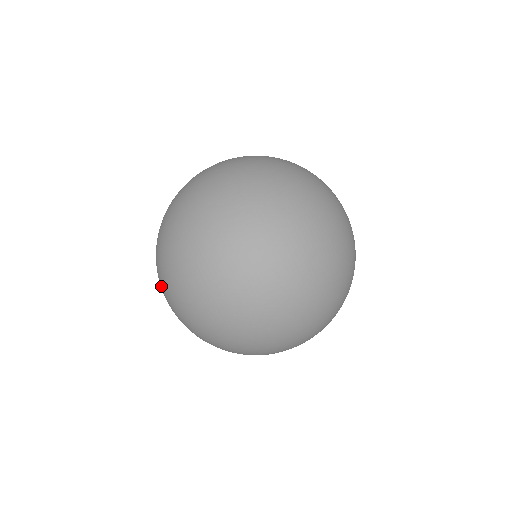
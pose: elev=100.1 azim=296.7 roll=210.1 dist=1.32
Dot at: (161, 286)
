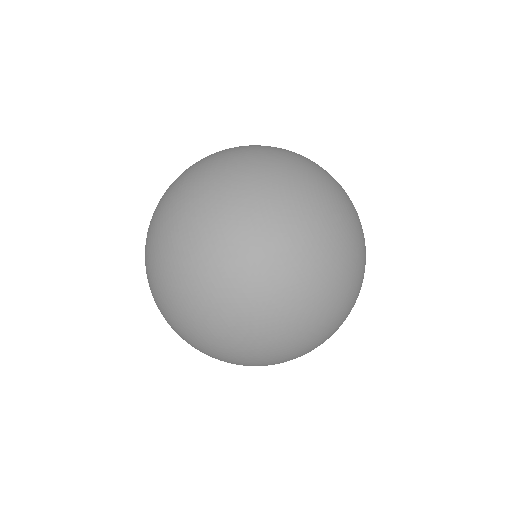
Dot at: occluded
